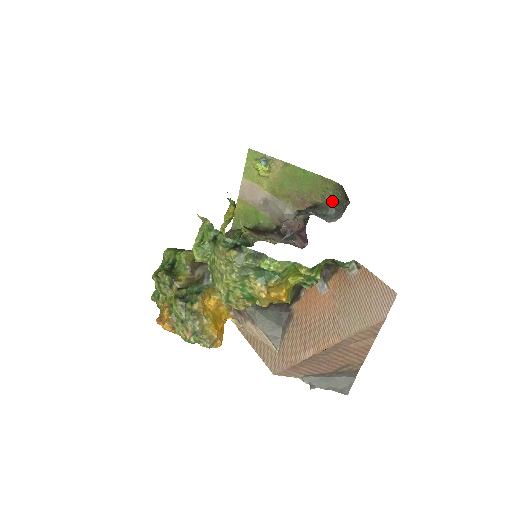
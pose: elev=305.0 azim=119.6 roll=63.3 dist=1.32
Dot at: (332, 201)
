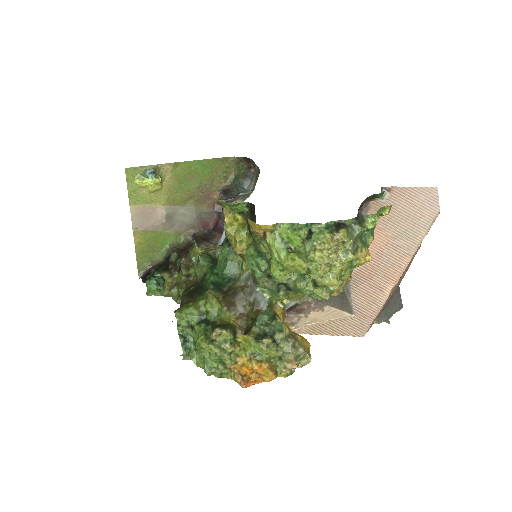
Dot at: (236, 178)
